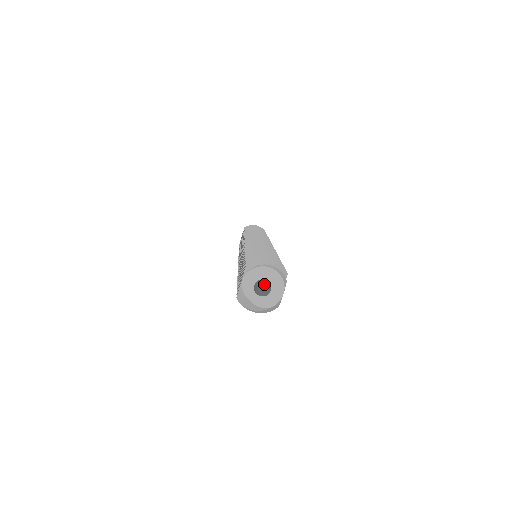
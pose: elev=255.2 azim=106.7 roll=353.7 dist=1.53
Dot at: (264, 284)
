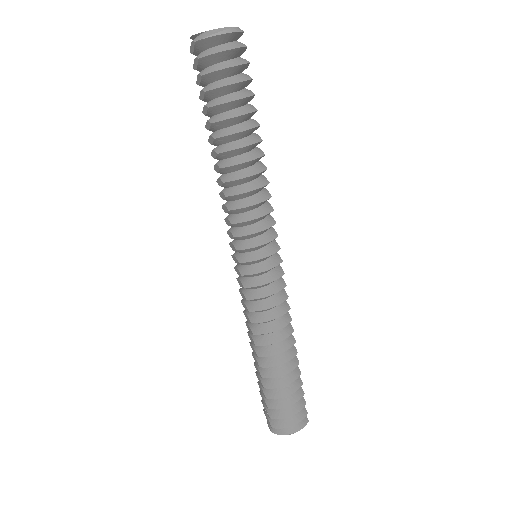
Dot at: occluded
